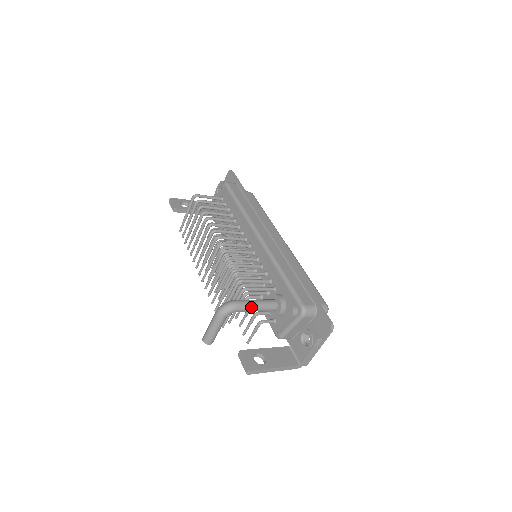
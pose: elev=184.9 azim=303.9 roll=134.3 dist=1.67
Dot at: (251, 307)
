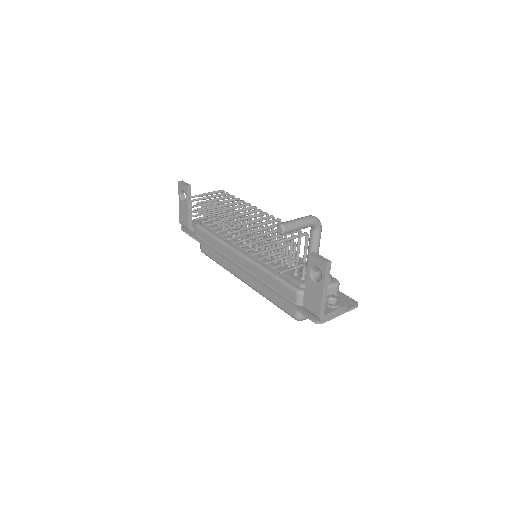
Dot at: occluded
